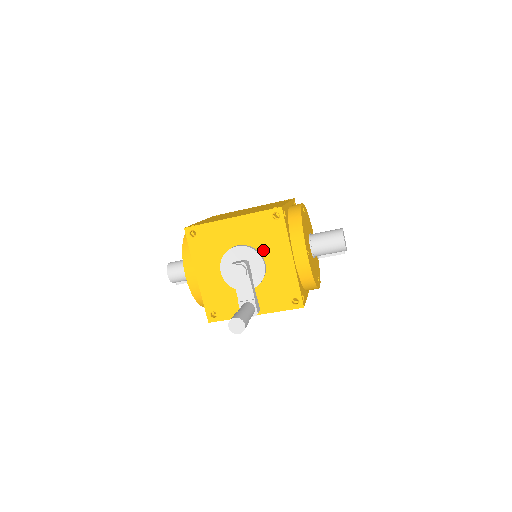
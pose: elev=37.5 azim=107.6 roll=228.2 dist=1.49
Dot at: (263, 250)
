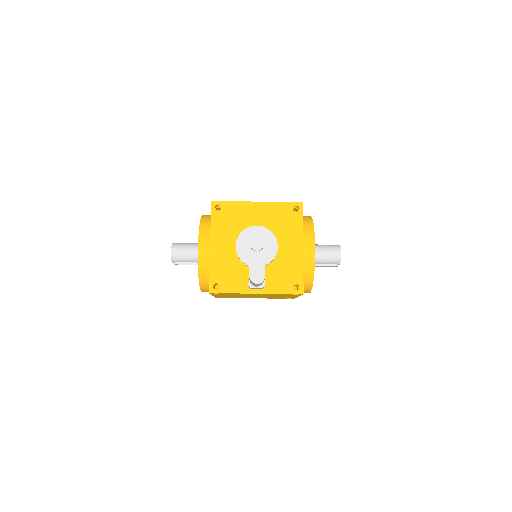
Dot at: (278, 235)
